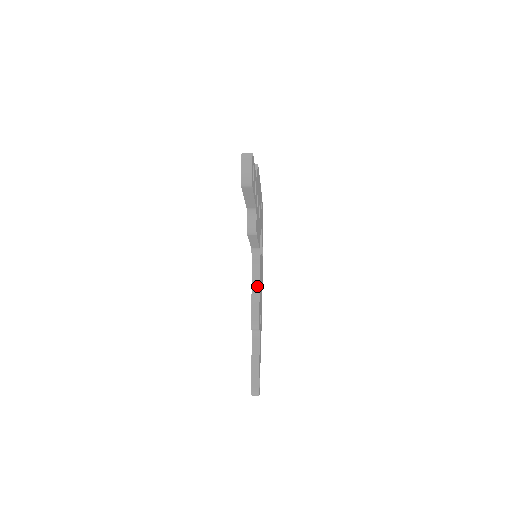
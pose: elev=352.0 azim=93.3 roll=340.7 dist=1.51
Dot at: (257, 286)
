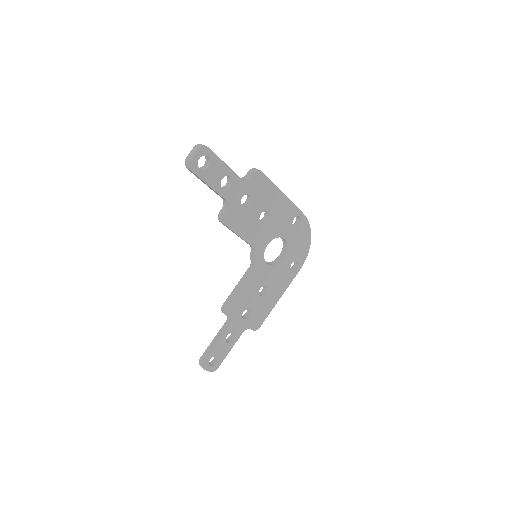
Dot at: (244, 280)
